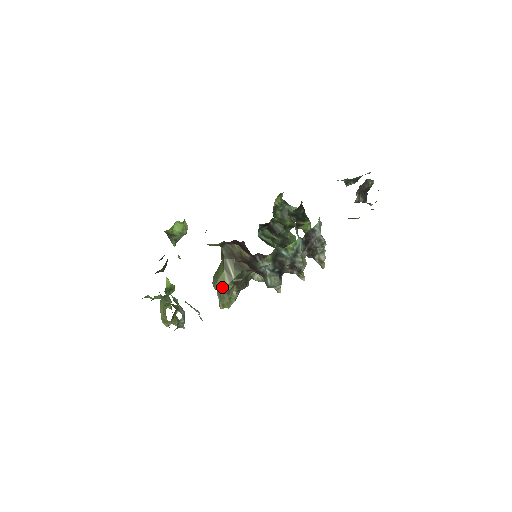
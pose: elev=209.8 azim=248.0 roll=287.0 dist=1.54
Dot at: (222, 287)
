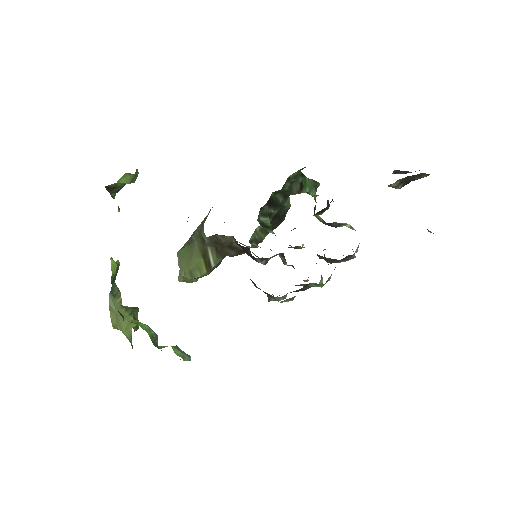
Dot at: (195, 277)
